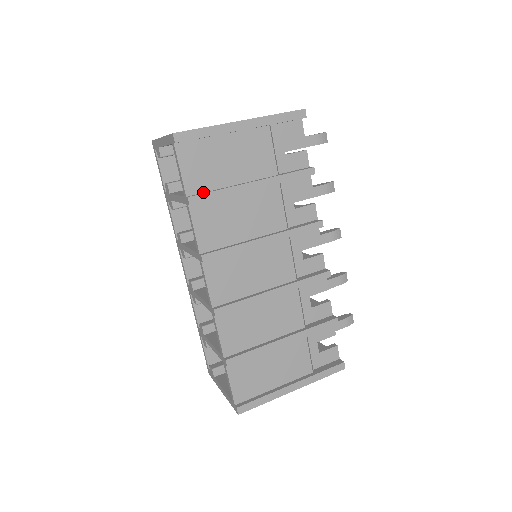
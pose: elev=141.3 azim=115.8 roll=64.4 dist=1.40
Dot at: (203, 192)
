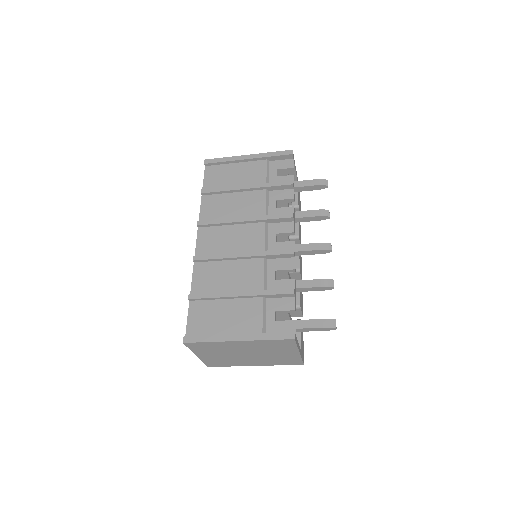
Dot at: occluded
